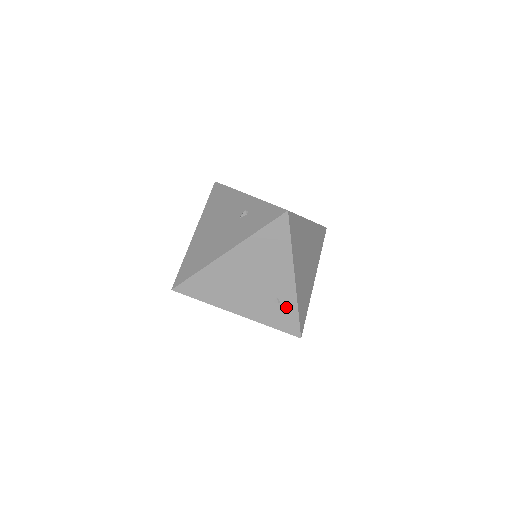
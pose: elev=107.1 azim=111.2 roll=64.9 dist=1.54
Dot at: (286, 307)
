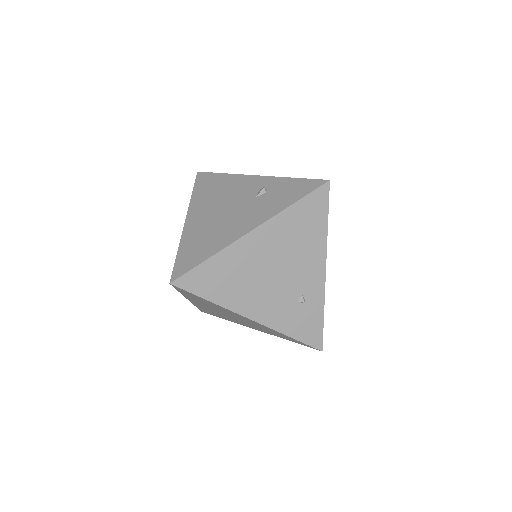
Dot at: (311, 308)
